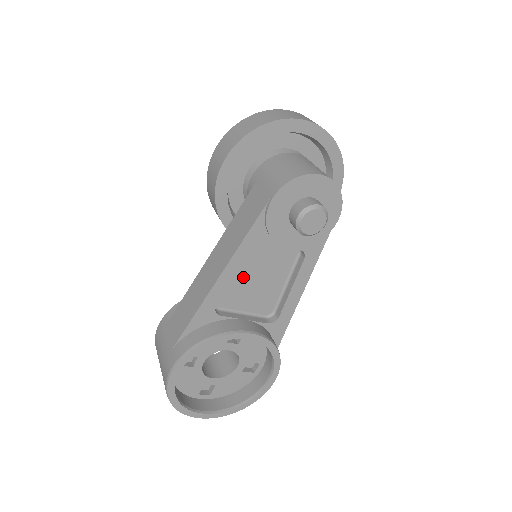
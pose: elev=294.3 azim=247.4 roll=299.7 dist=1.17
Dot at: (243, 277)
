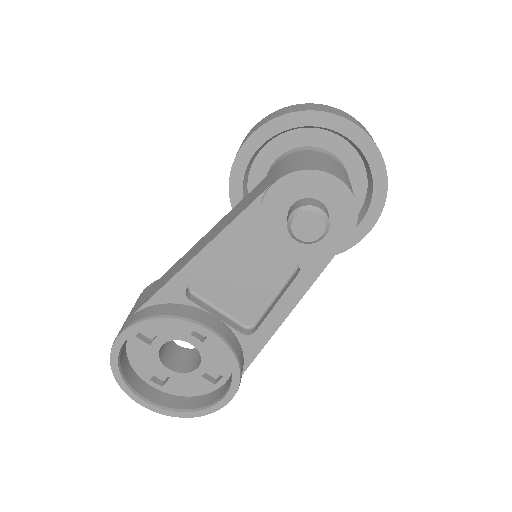
Dot at: (227, 268)
